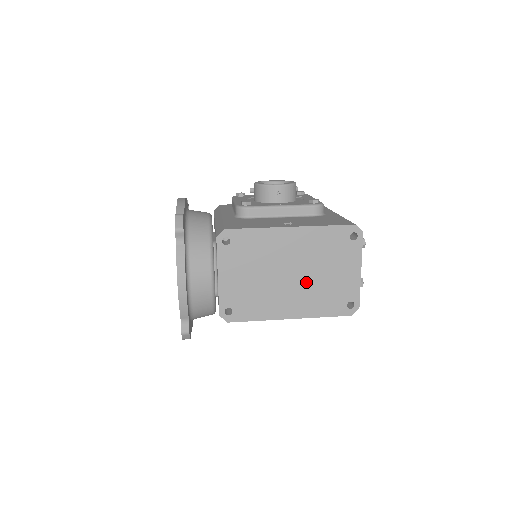
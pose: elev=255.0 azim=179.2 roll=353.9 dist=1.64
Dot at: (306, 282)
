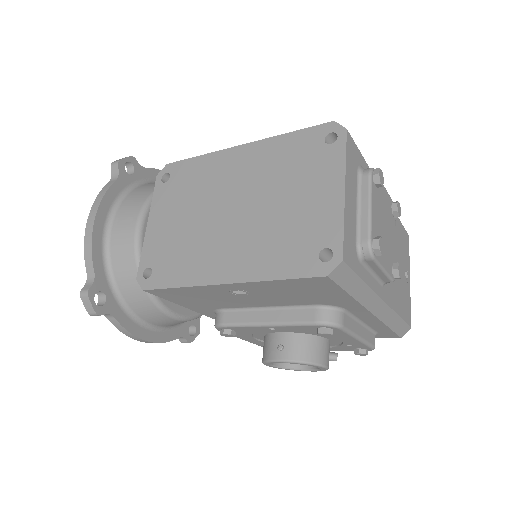
Dot at: (253, 220)
